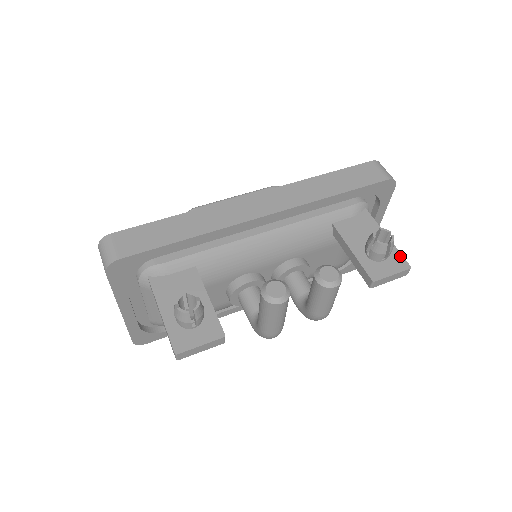
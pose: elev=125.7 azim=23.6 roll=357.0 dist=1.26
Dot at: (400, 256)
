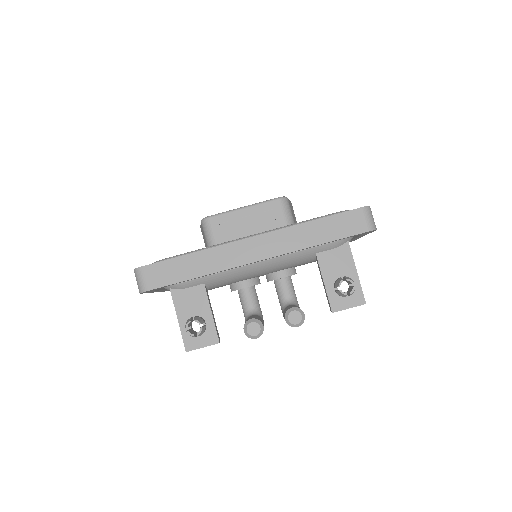
Dot at: (361, 292)
